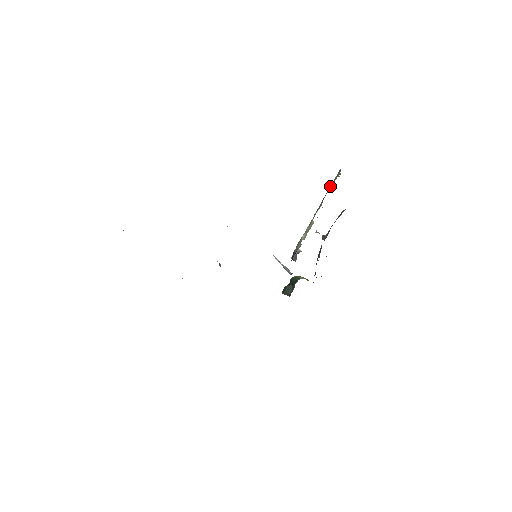
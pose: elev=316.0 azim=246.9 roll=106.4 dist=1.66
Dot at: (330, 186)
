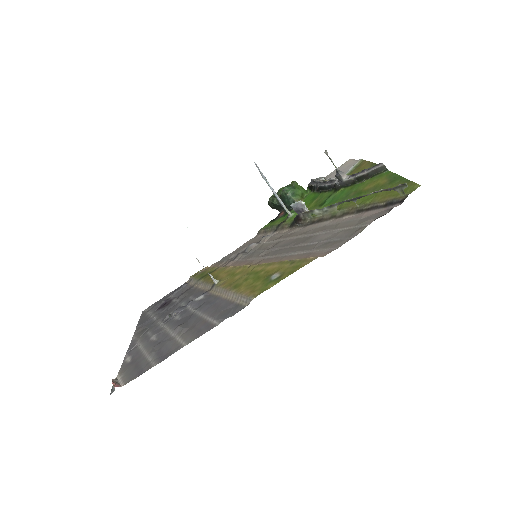
Dot at: occluded
